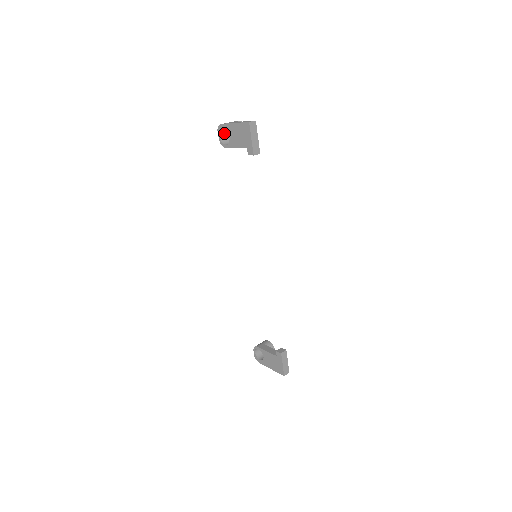
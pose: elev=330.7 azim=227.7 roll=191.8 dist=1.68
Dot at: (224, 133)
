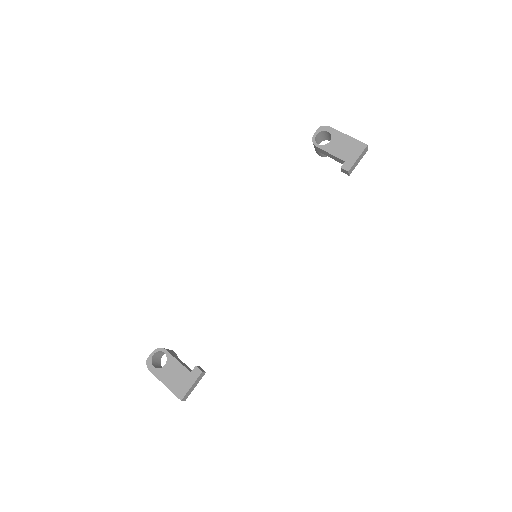
Dot at: (320, 135)
